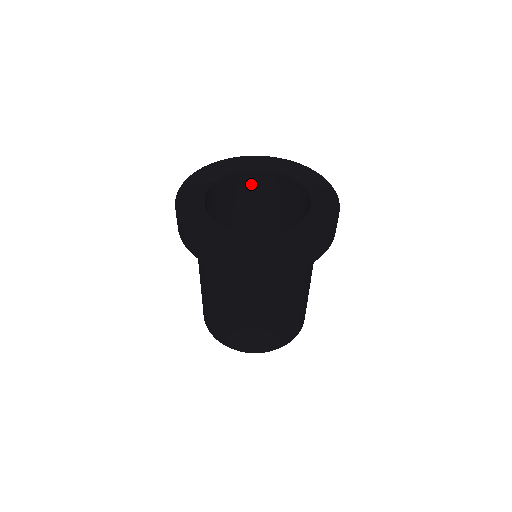
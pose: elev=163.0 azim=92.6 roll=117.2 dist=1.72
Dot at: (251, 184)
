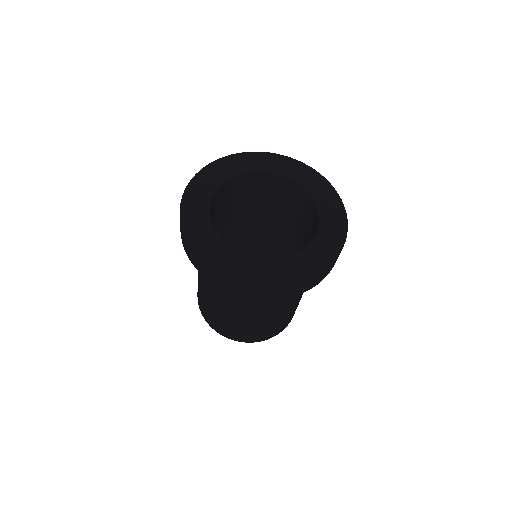
Dot at: (290, 192)
